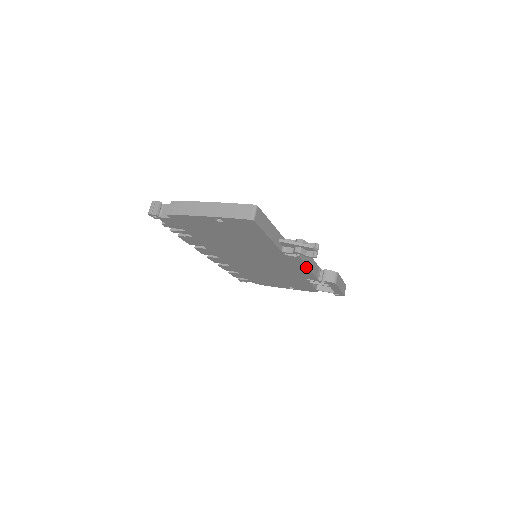
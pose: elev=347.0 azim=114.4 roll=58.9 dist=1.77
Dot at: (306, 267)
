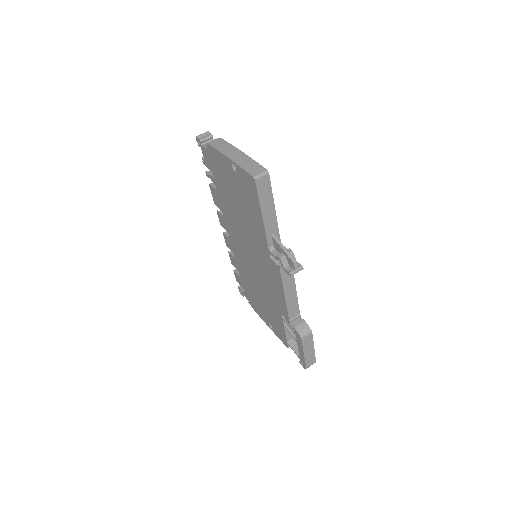
Dot at: (283, 291)
